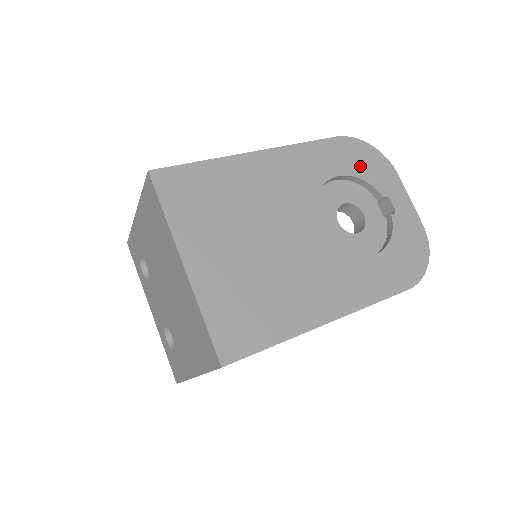
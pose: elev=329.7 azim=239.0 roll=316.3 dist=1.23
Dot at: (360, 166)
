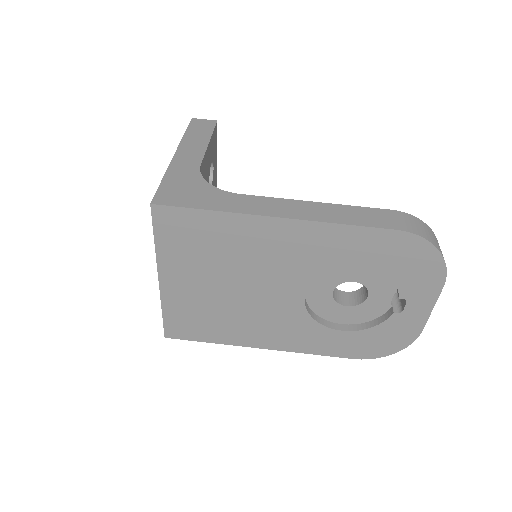
Dot at: (400, 266)
